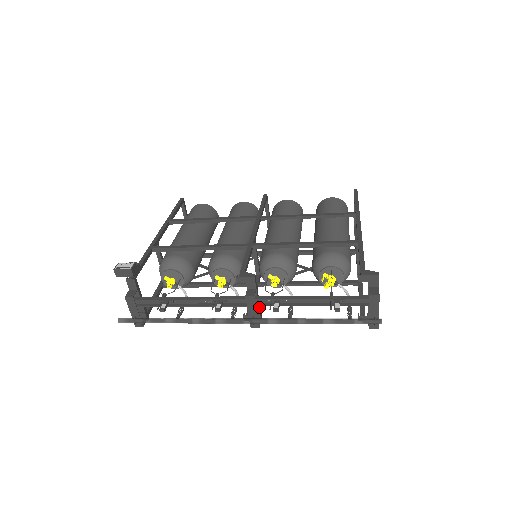
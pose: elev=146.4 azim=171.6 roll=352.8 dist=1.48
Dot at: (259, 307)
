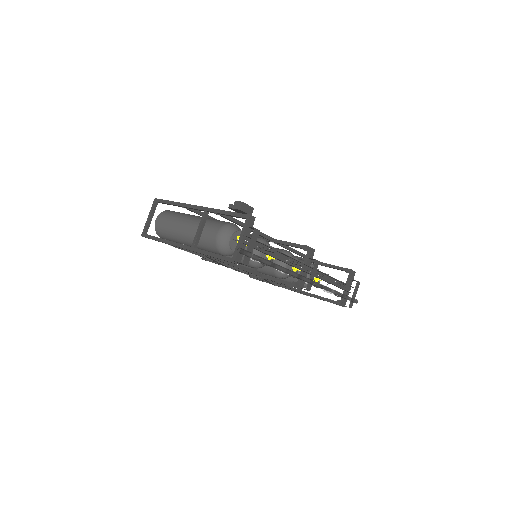
Dot at: occluded
